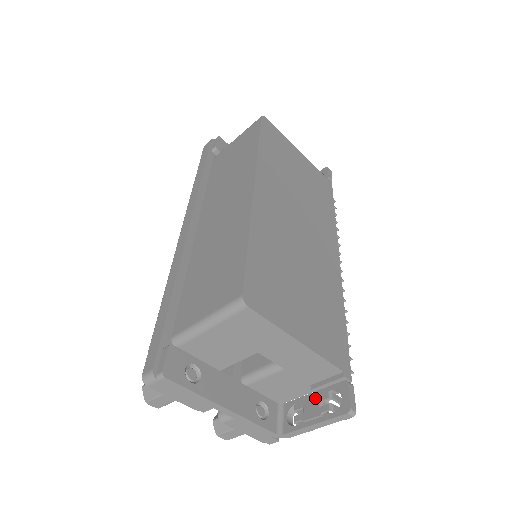
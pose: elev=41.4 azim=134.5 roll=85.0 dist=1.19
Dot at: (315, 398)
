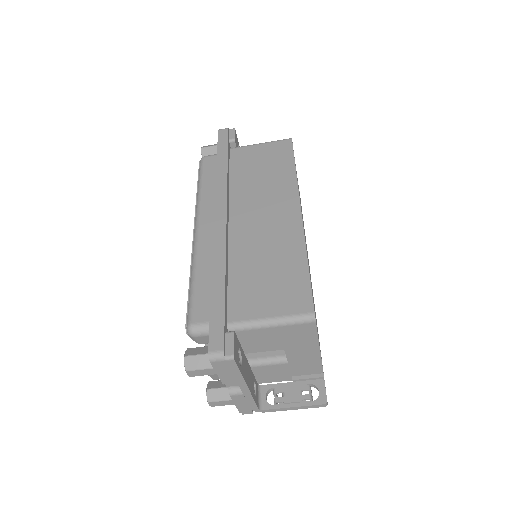
Dot at: (296, 387)
